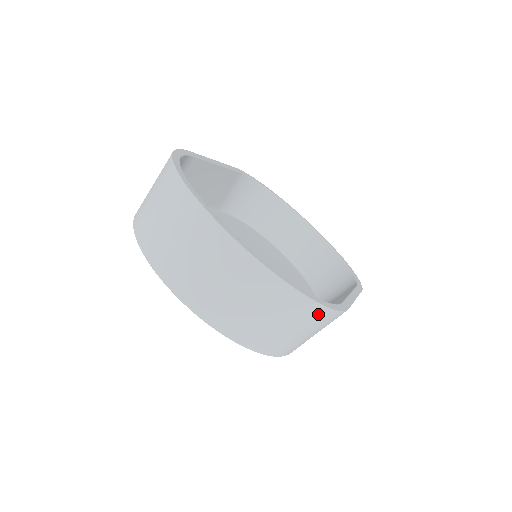
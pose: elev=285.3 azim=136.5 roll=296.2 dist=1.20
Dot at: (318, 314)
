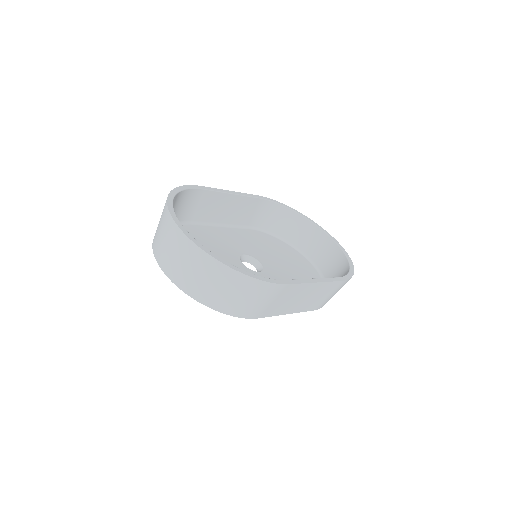
Dot at: (249, 283)
